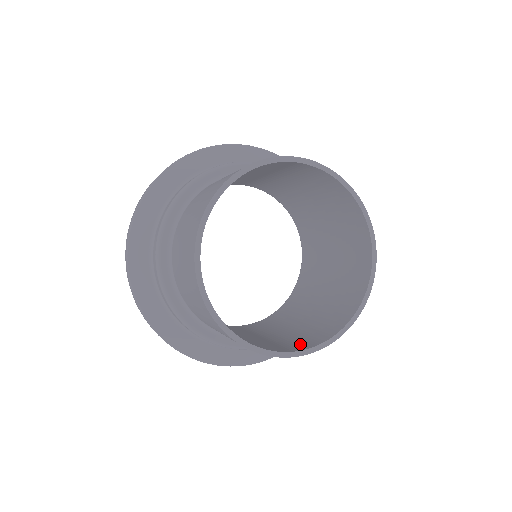
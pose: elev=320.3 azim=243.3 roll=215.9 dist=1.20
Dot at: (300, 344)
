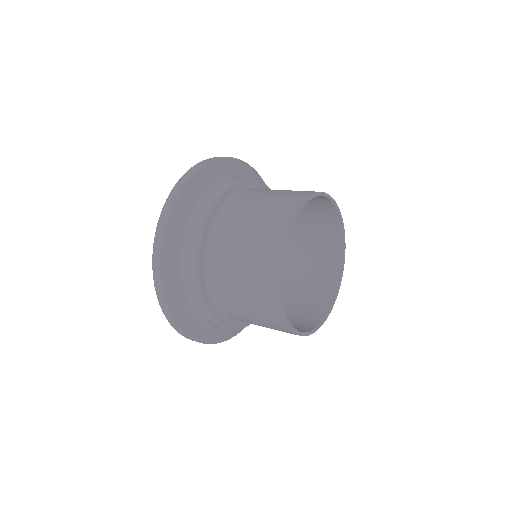
Dot at: (330, 270)
